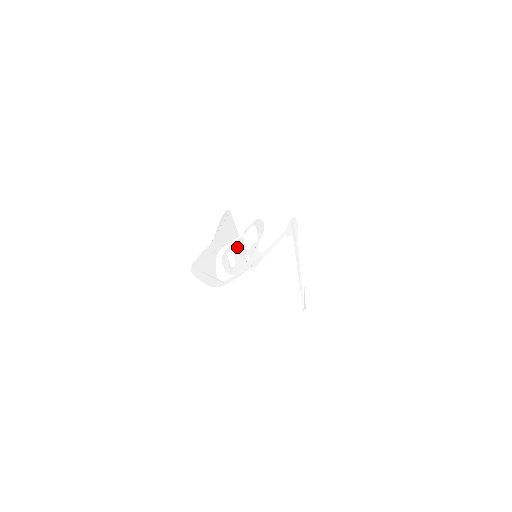
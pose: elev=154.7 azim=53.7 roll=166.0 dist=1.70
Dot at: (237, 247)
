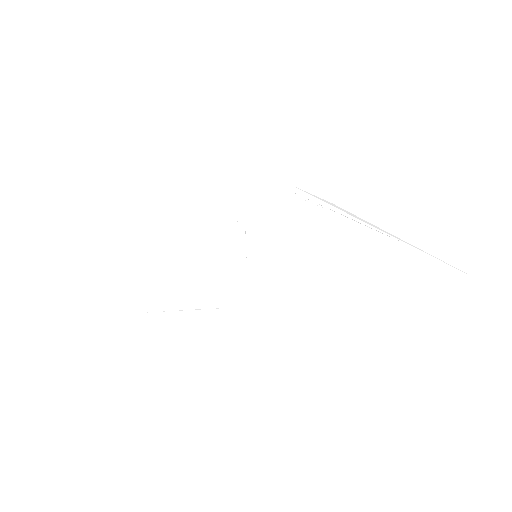
Dot at: (212, 263)
